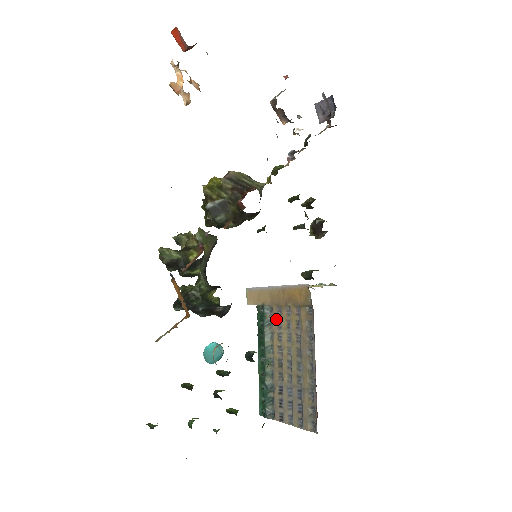
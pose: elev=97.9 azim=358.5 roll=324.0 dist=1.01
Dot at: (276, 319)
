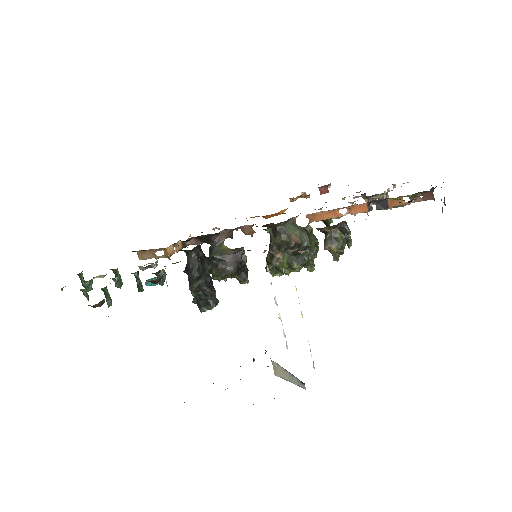
Dot at: occluded
